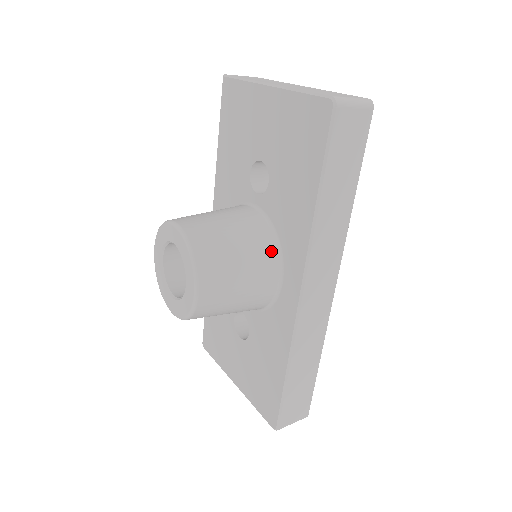
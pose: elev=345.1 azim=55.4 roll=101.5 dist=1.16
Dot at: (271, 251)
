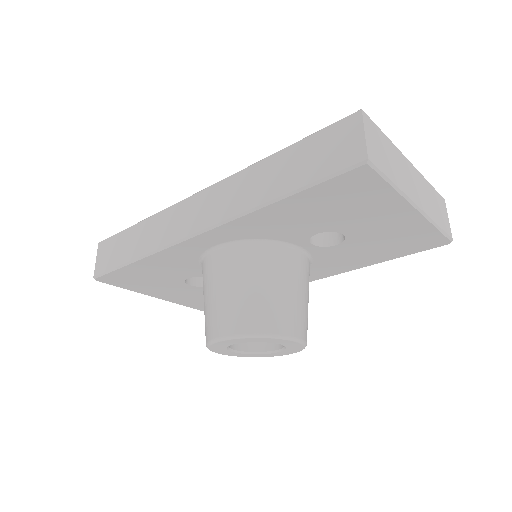
Dot at: occluded
